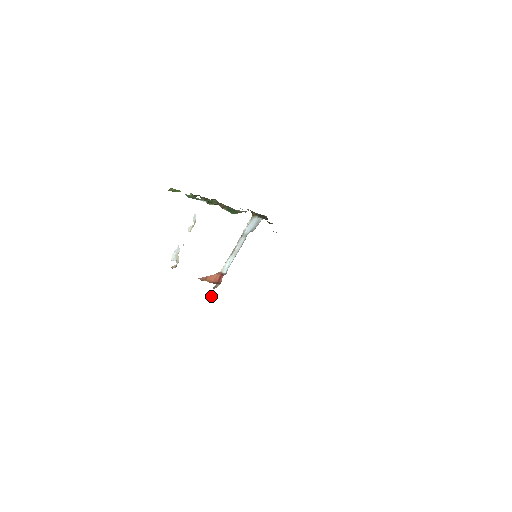
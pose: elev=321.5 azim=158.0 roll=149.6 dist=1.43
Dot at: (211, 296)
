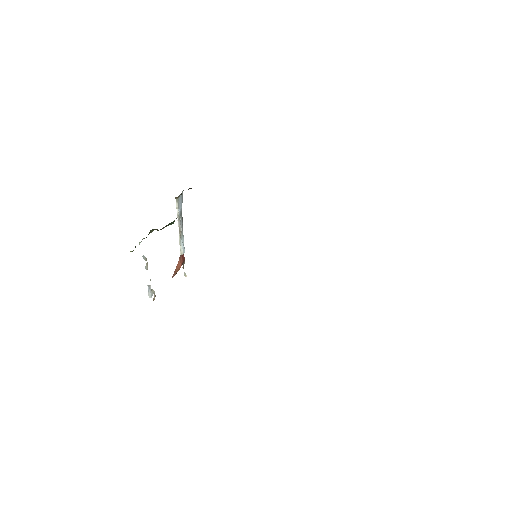
Dot at: (185, 273)
